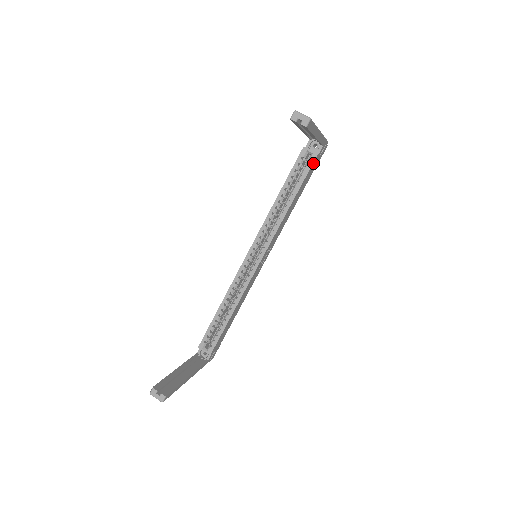
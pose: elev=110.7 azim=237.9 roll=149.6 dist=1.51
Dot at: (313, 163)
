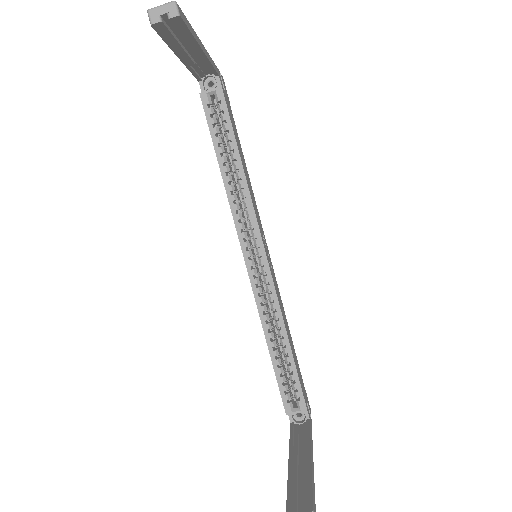
Dot at: (225, 101)
